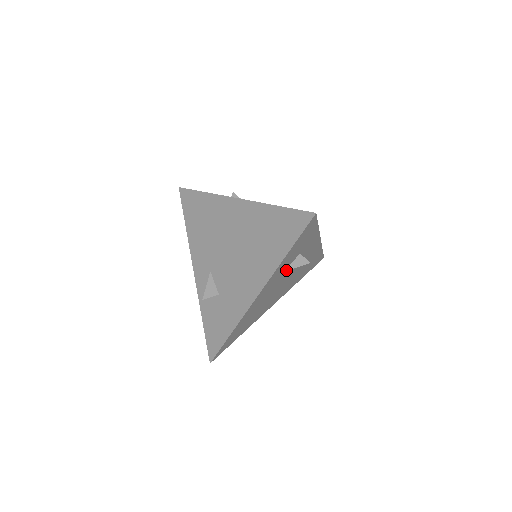
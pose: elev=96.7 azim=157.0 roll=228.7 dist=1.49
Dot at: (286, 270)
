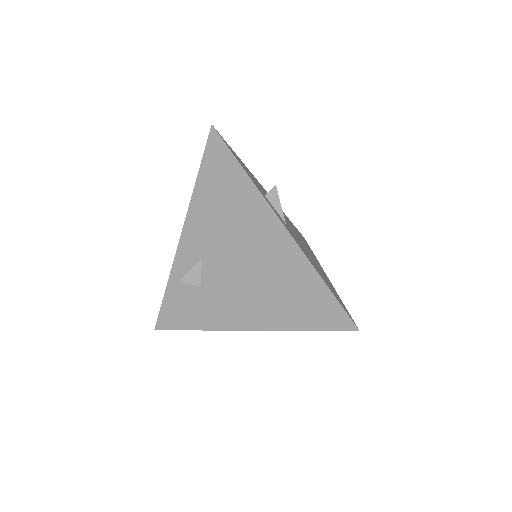
Dot at: occluded
